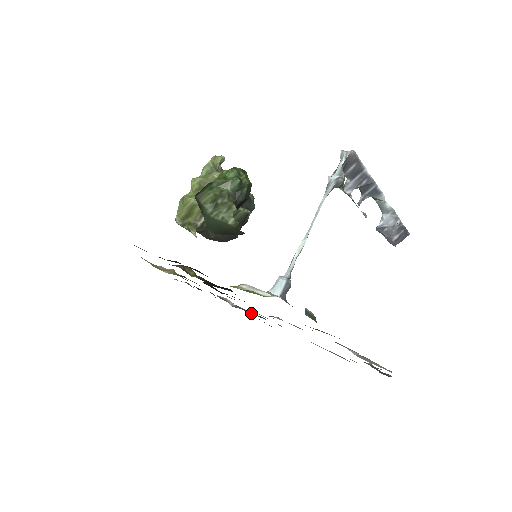
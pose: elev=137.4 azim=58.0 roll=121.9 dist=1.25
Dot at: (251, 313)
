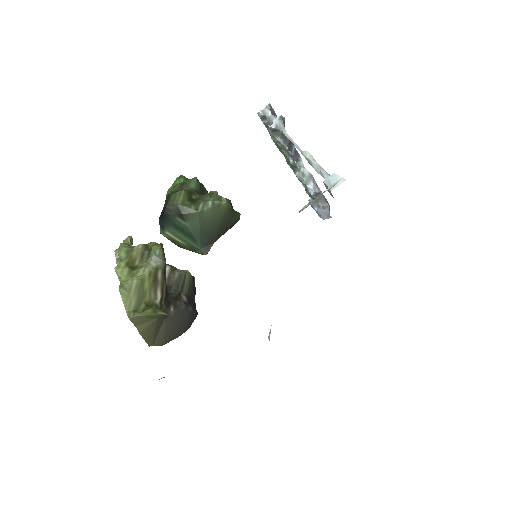
Dot at: occluded
